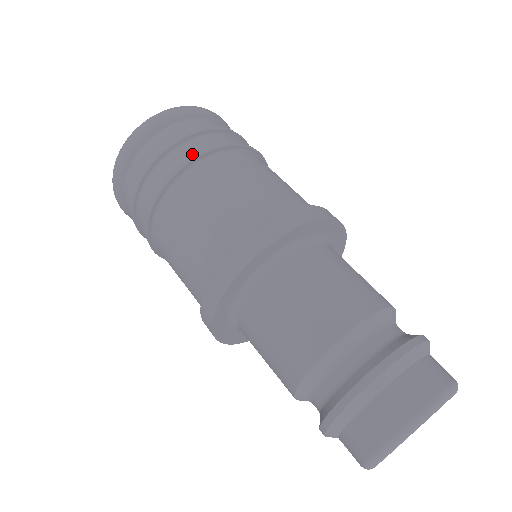
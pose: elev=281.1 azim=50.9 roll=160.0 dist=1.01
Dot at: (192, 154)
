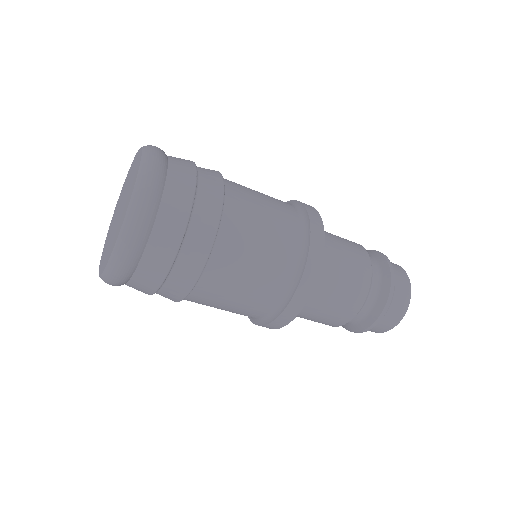
Dot at: (218, 189)
